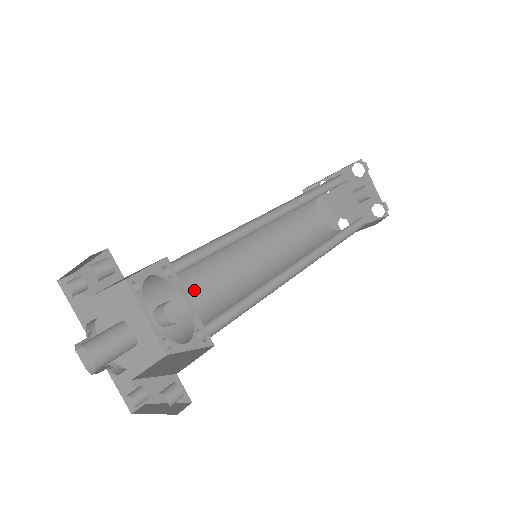
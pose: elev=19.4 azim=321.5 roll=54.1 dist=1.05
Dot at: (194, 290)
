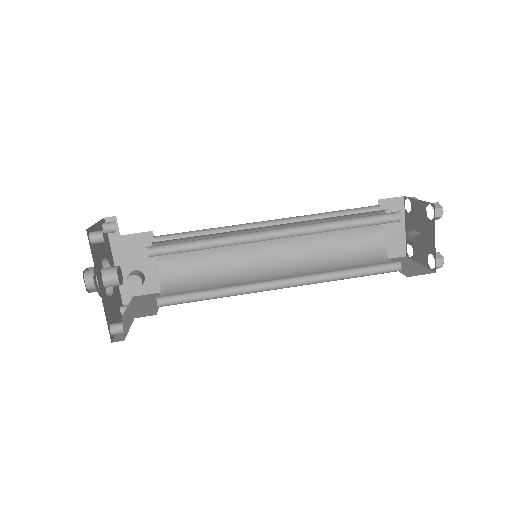
Dot at: (202, 257)
